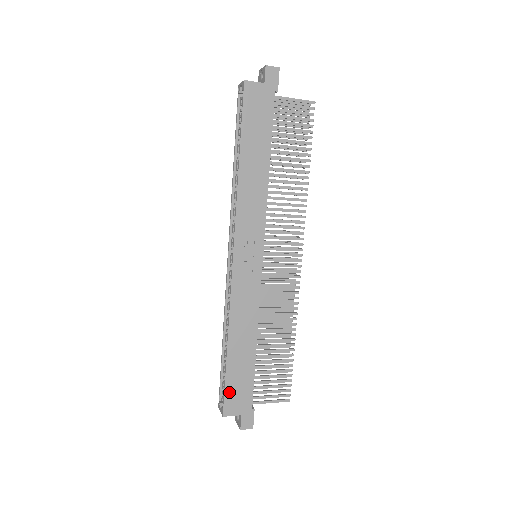
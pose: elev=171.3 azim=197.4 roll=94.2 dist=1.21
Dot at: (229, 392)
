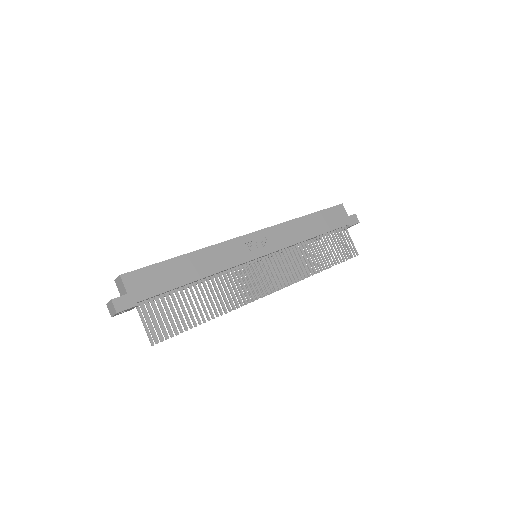
Dot at: (146, 272)
